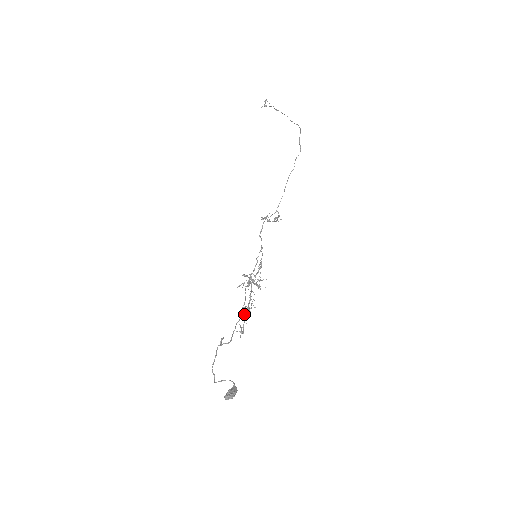
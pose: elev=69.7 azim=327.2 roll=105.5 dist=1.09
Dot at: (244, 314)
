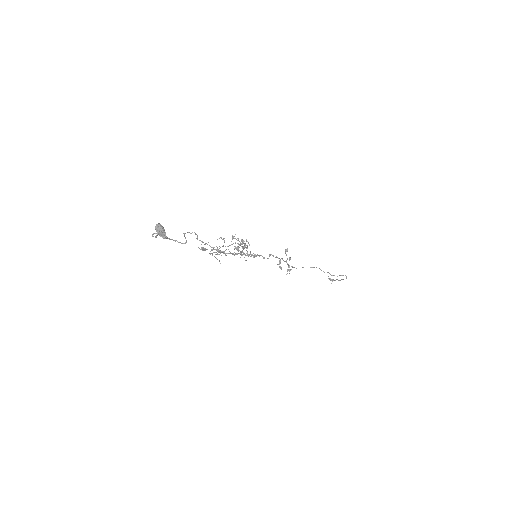
Dot at: (221, 237)
